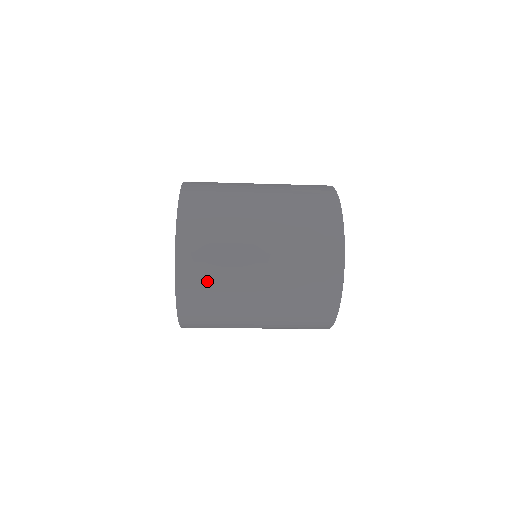
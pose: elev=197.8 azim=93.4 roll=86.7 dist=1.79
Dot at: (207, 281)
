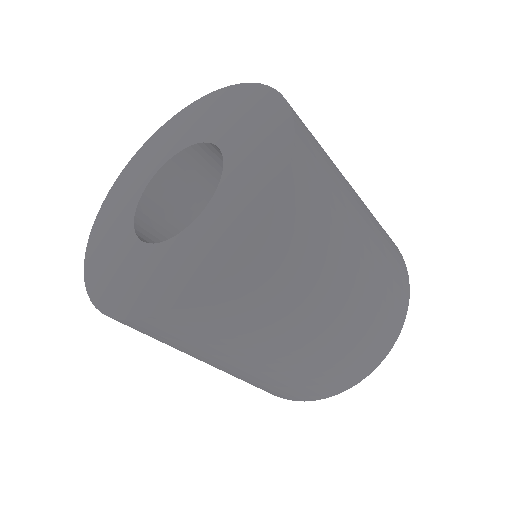
Dot at: (324, 169)
